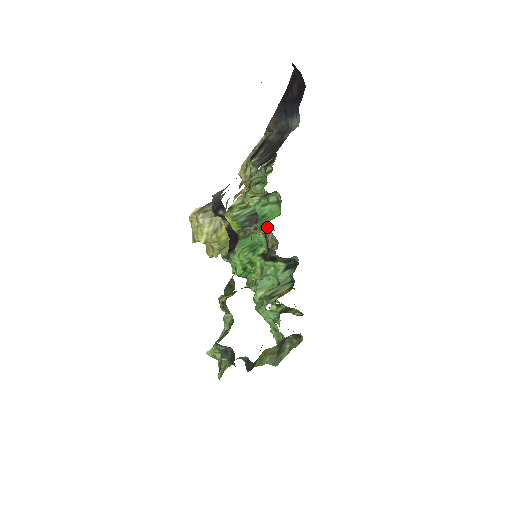
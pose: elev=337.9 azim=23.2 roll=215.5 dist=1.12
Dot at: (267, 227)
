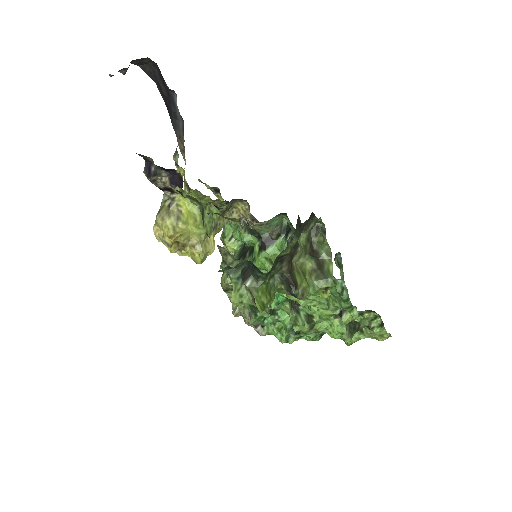
Dot at: (242, 221)
